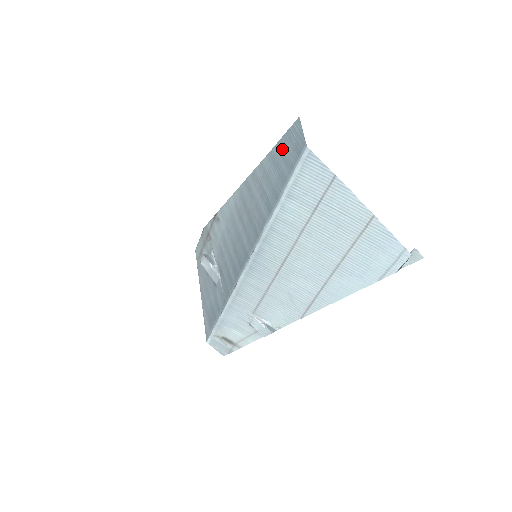
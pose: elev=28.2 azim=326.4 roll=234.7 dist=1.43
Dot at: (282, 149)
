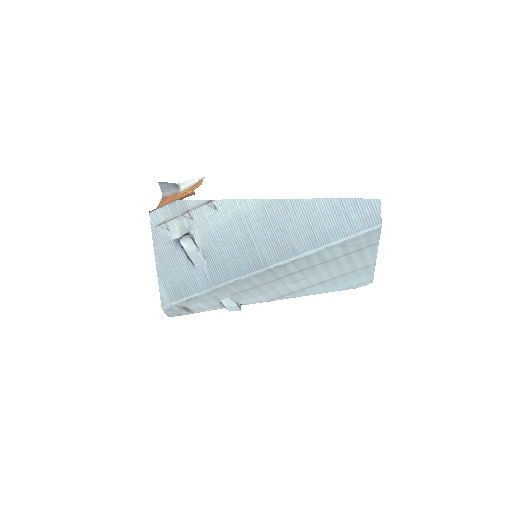
Dot at: (349, 208)
